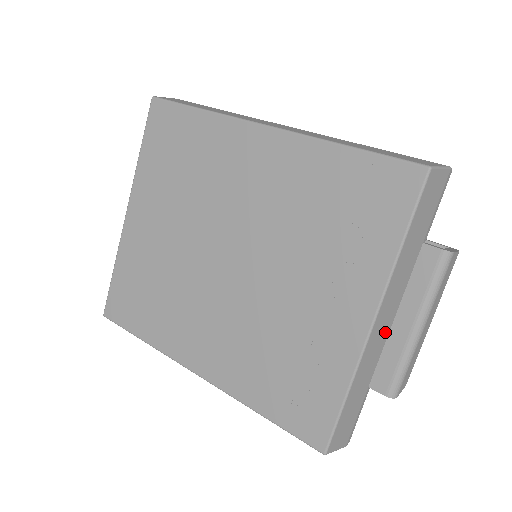
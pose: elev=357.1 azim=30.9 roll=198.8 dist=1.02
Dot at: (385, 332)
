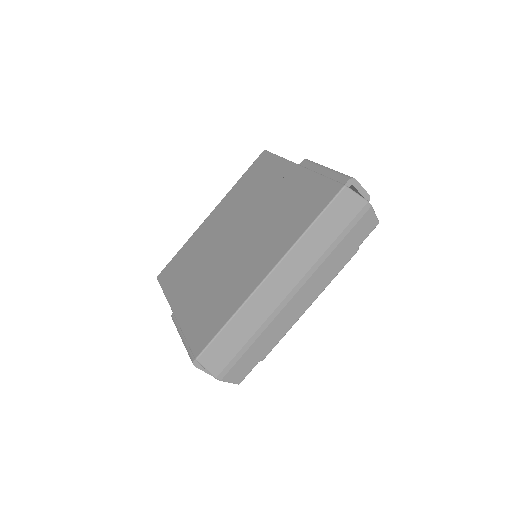
Dot at: occluded
